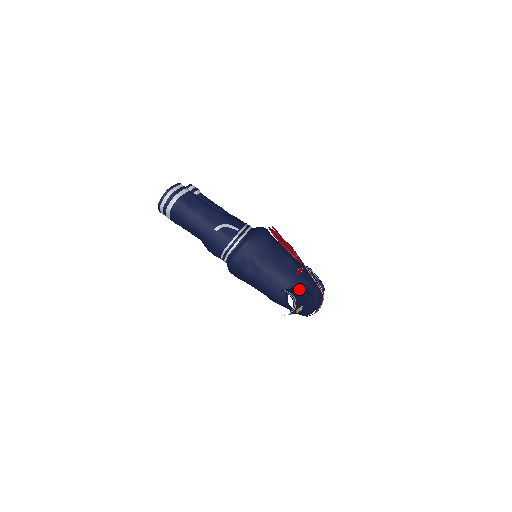
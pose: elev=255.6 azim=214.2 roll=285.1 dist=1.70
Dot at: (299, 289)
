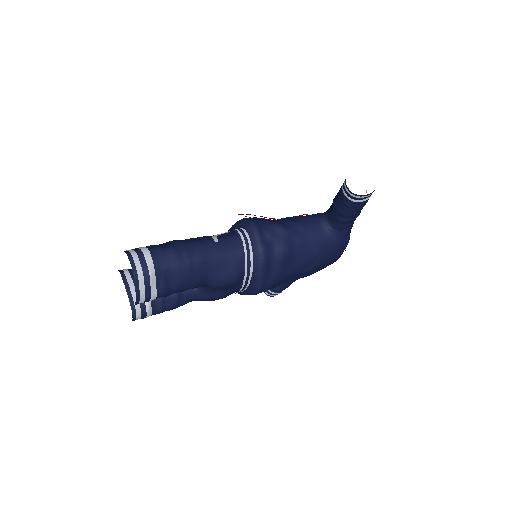
Dot at: occluded
